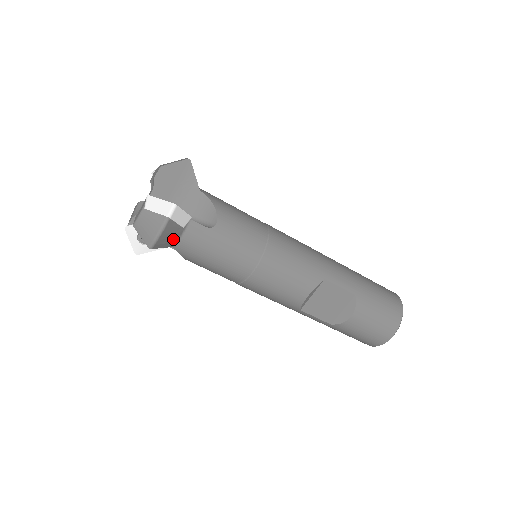
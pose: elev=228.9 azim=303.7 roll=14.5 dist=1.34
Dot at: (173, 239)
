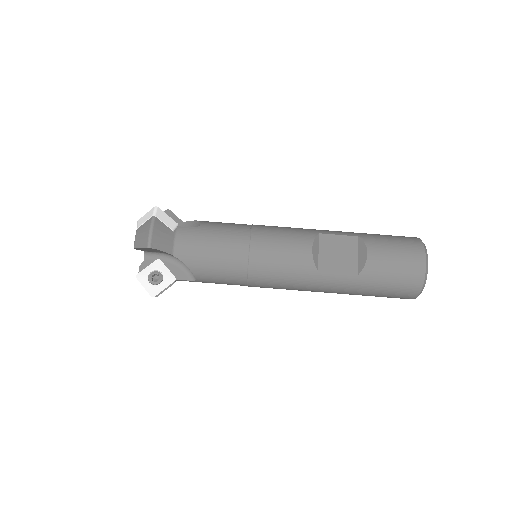
Dot at: (168, 242)
